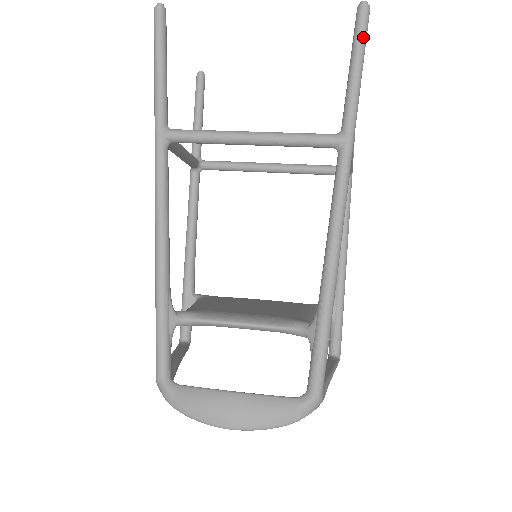
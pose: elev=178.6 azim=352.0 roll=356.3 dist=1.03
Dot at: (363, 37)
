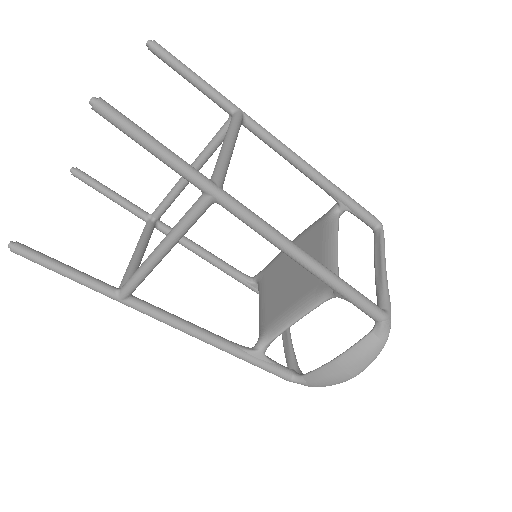
Dot at: (126, 126)
